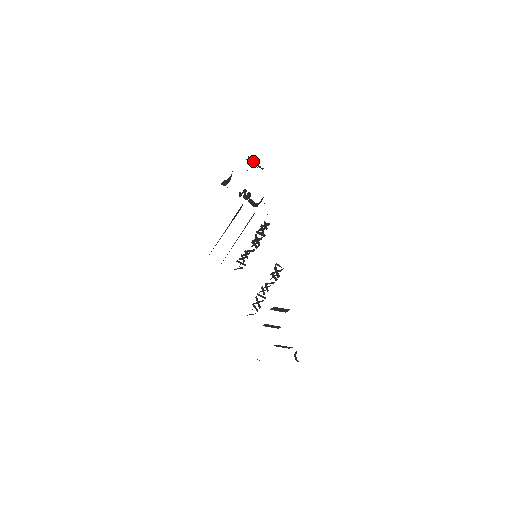
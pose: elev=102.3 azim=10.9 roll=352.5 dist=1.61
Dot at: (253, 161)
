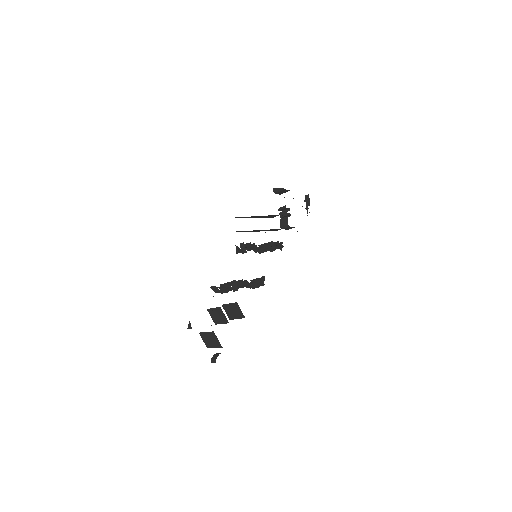
Dot at: (308, 200)
